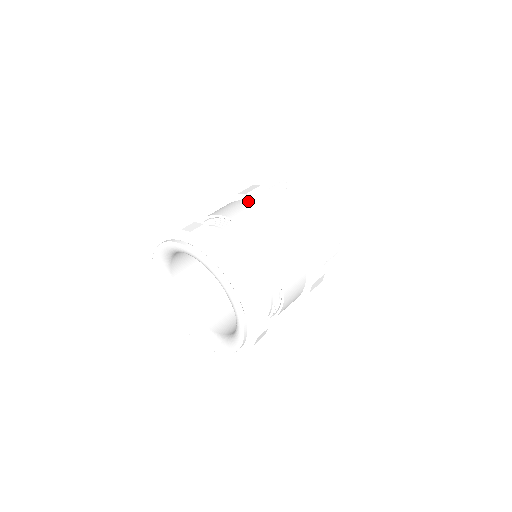
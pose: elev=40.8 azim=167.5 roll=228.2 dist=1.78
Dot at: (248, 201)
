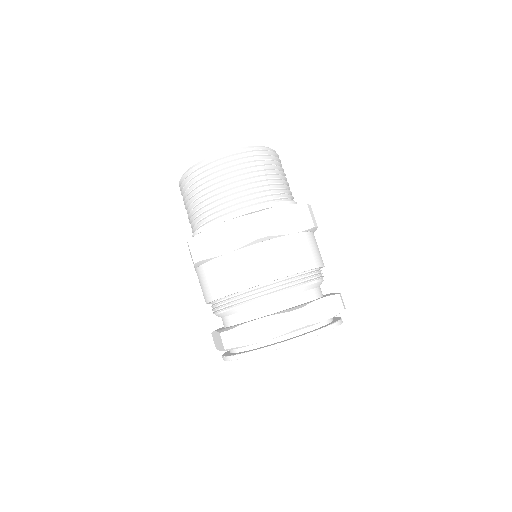
Dot at: (209, 262)
